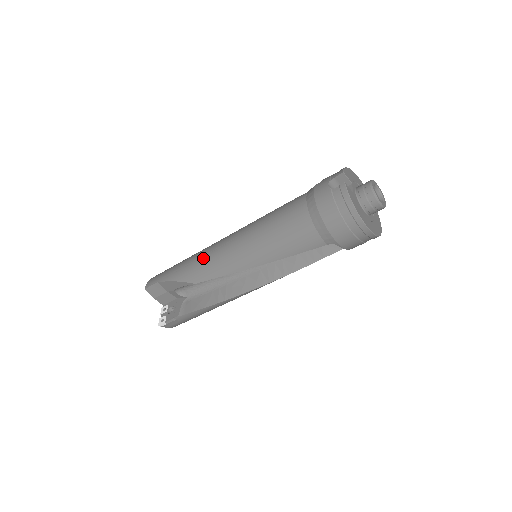
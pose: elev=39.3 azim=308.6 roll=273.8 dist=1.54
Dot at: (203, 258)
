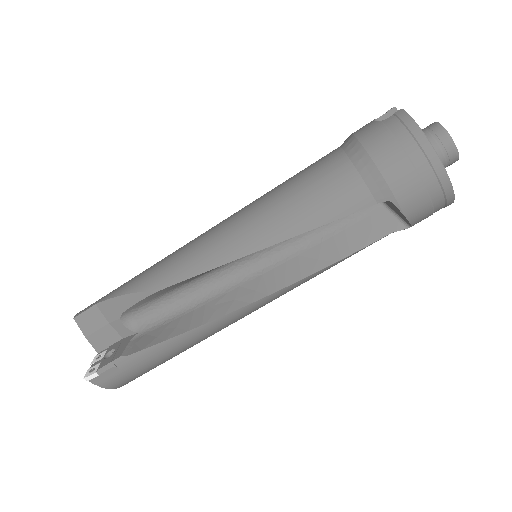
Dot at: (174, 254)
